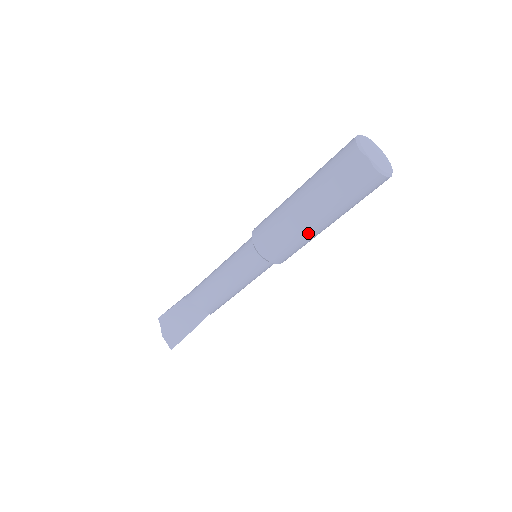
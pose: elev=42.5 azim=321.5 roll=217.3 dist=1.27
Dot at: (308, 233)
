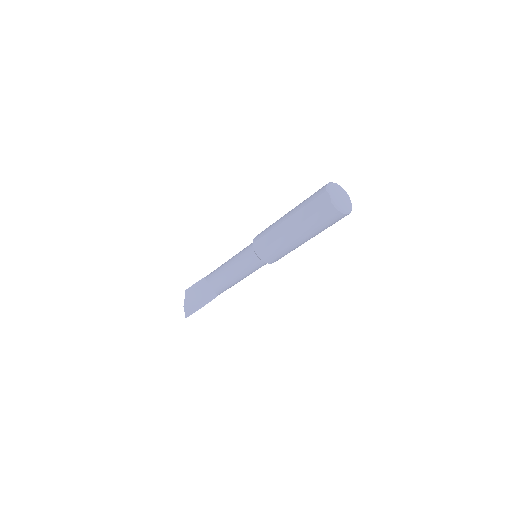
Dot at: (286, 242)
